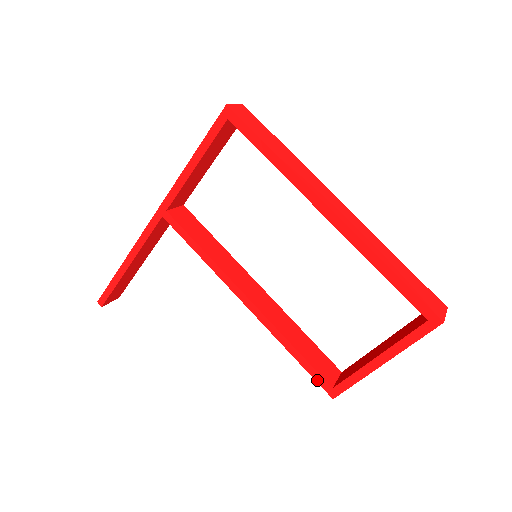
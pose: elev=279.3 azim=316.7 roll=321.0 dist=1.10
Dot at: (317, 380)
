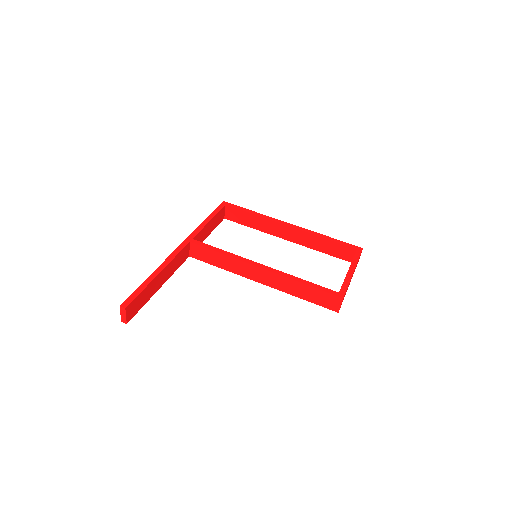
Dot at: (328, 292)
